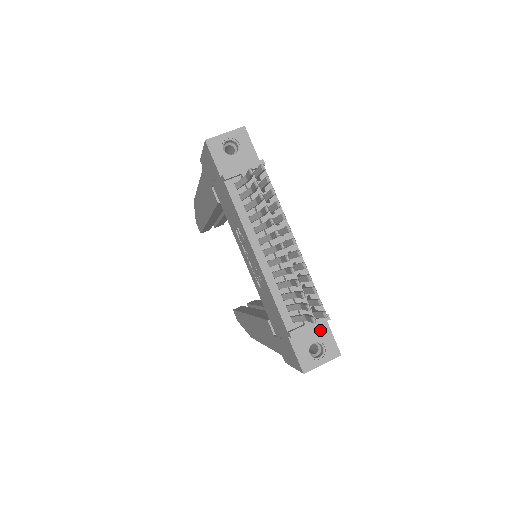
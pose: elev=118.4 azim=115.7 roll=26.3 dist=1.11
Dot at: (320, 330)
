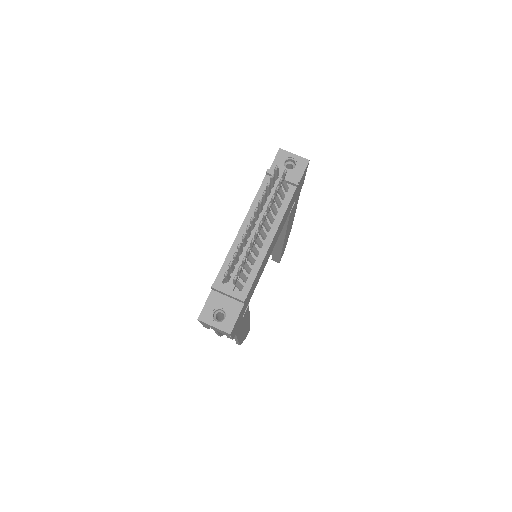
Dot at: (234, 306)
